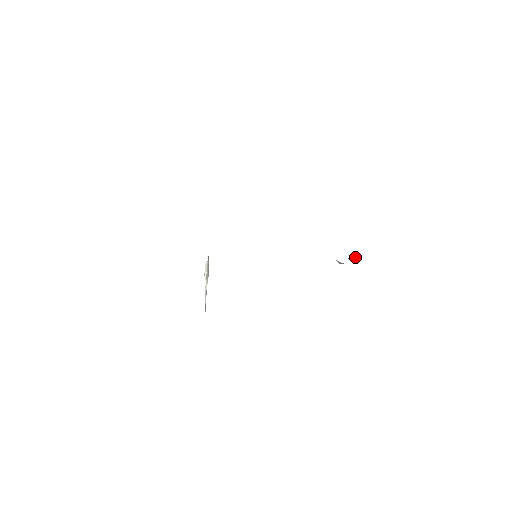
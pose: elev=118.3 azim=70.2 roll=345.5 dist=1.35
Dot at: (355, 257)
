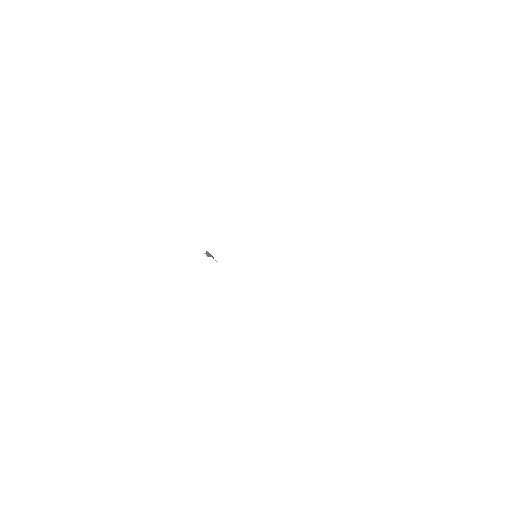
Dot at: occluded
